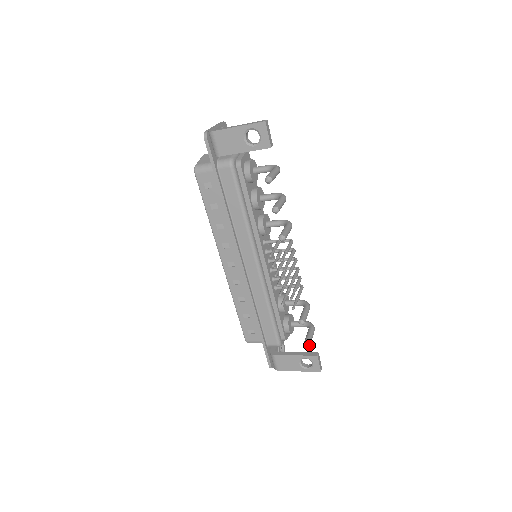
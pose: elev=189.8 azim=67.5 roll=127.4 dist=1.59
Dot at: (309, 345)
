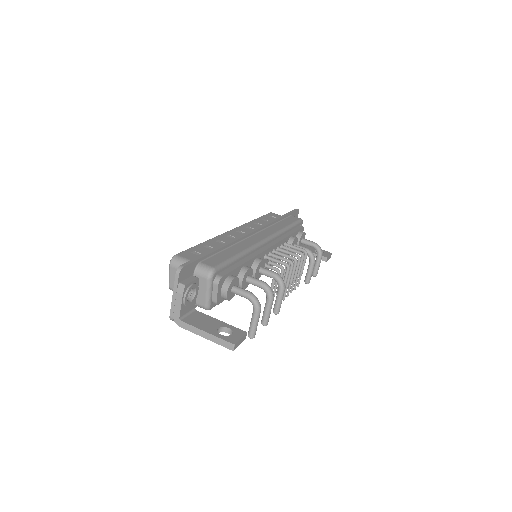
Dot at: occluded
